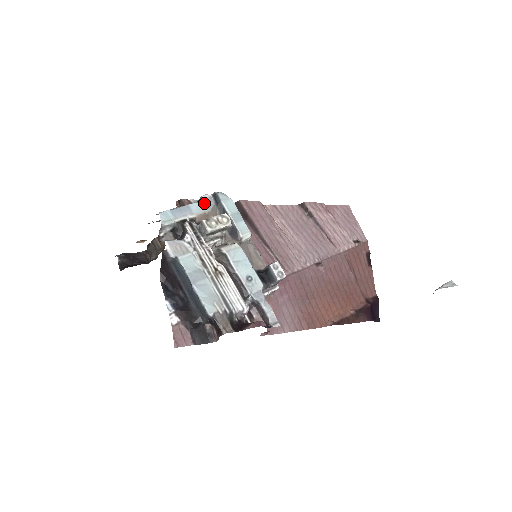
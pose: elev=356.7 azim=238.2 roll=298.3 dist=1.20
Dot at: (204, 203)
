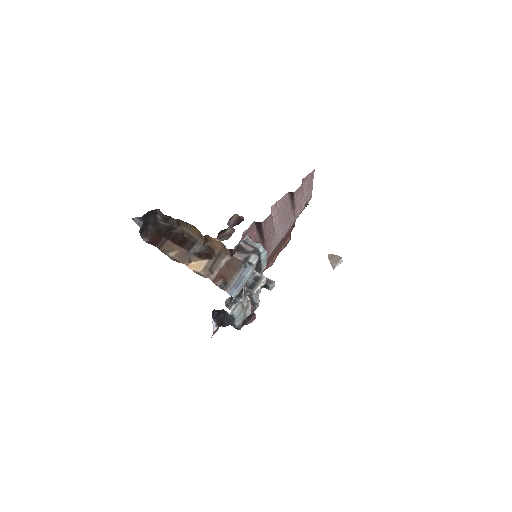
Dot at: (253, 268)
